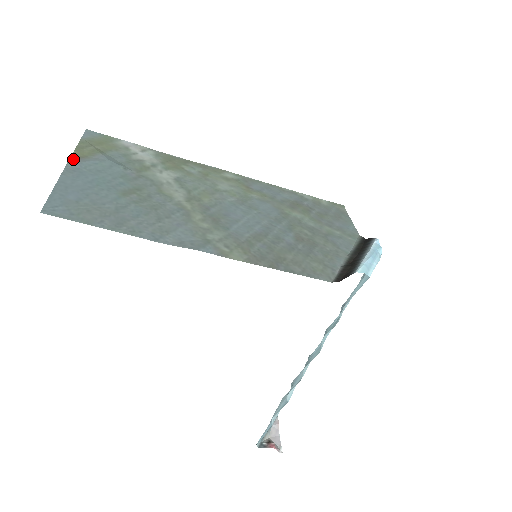
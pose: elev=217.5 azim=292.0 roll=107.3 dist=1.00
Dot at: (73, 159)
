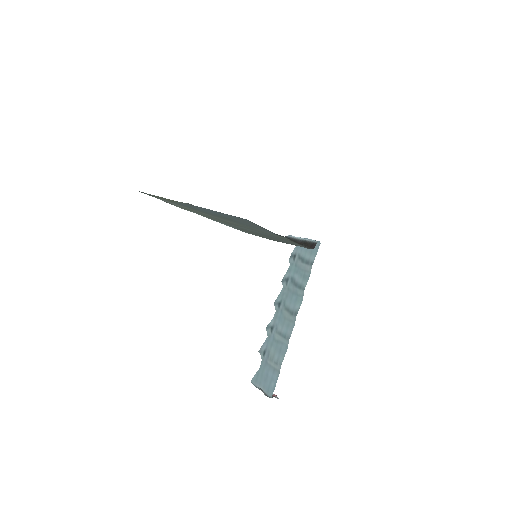
Dot at: occluded
